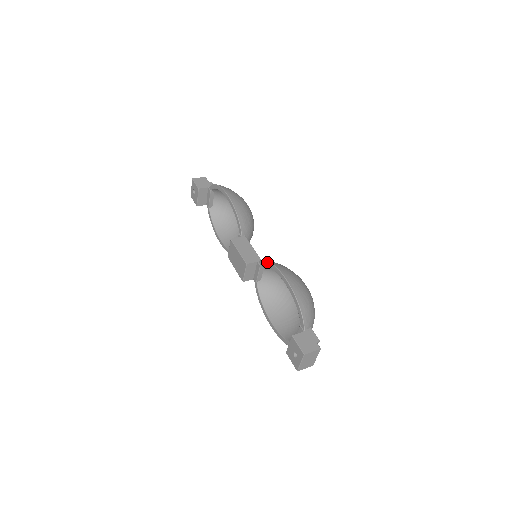
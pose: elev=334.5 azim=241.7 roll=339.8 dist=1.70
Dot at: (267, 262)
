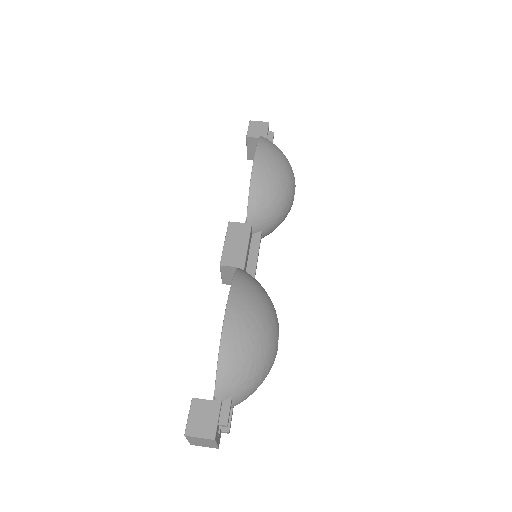
Dot at: (233, 276)
